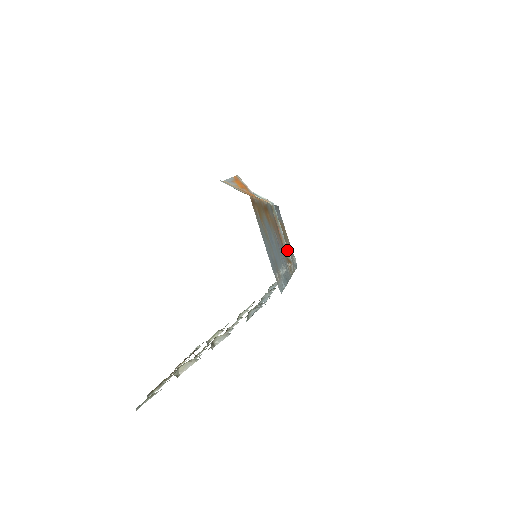
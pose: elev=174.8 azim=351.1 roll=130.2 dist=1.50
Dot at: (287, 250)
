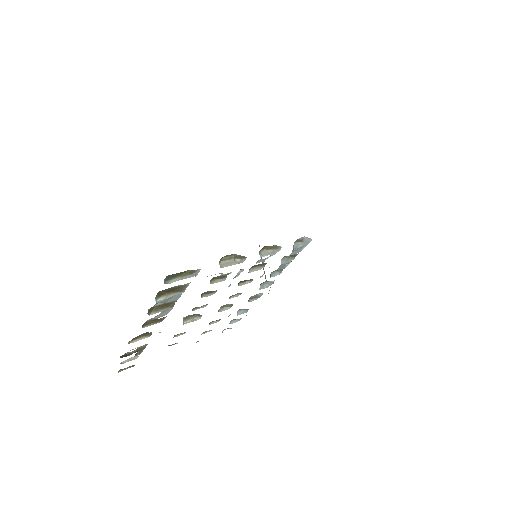
Dot at: occluded
